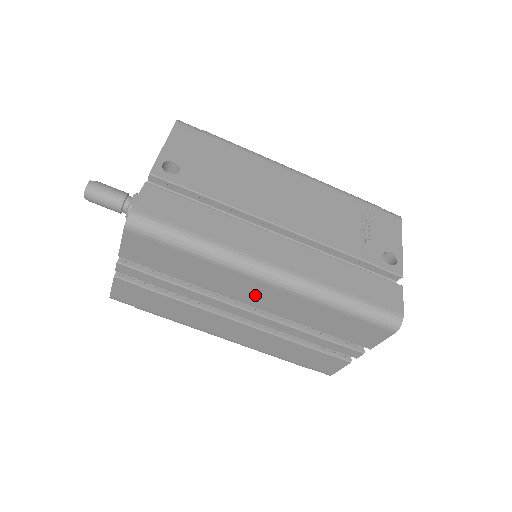
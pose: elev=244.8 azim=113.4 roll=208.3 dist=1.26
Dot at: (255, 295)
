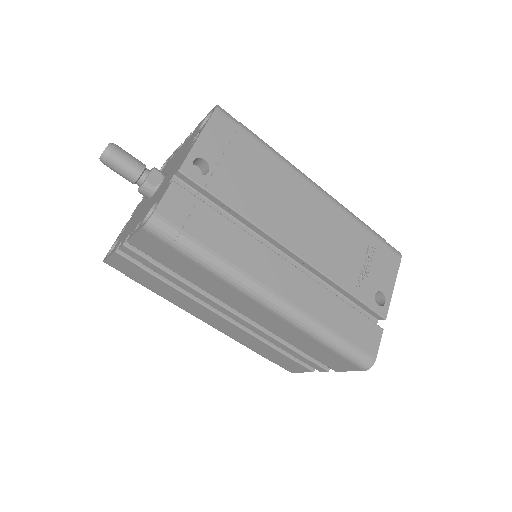
Dot at: (250, 310)
